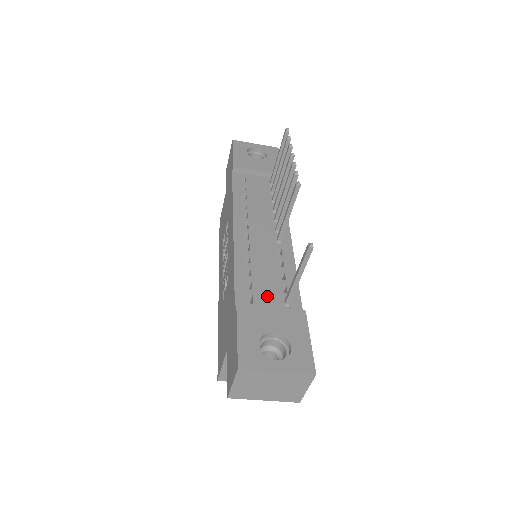
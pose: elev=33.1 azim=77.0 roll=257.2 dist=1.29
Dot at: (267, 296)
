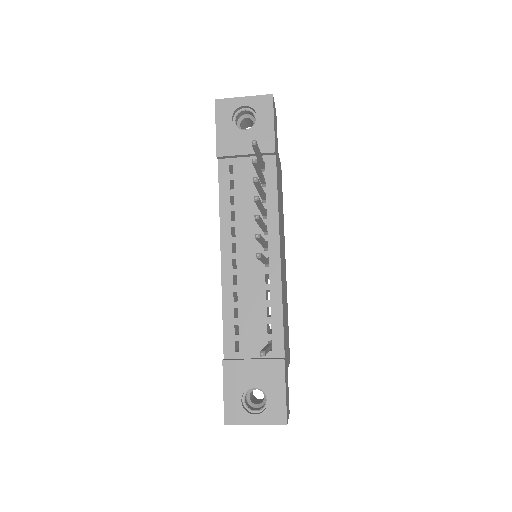
Dot at: (252, 341)
